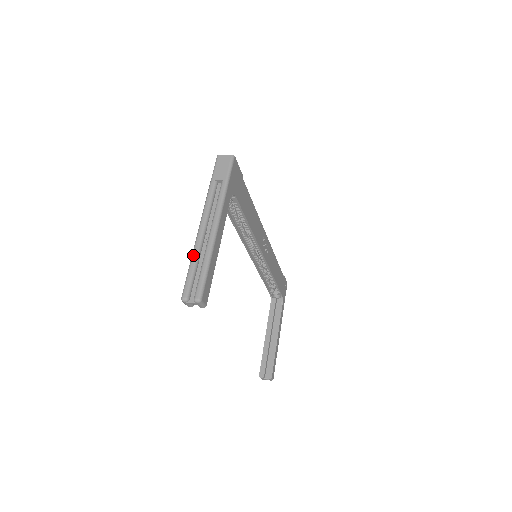
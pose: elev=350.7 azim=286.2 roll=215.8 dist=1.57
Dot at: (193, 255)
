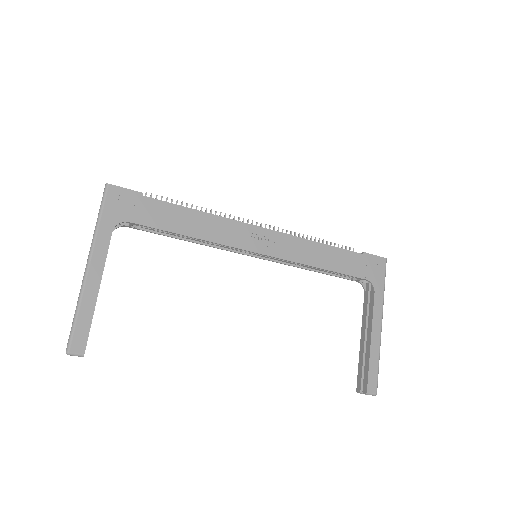
Dot at: occluded
